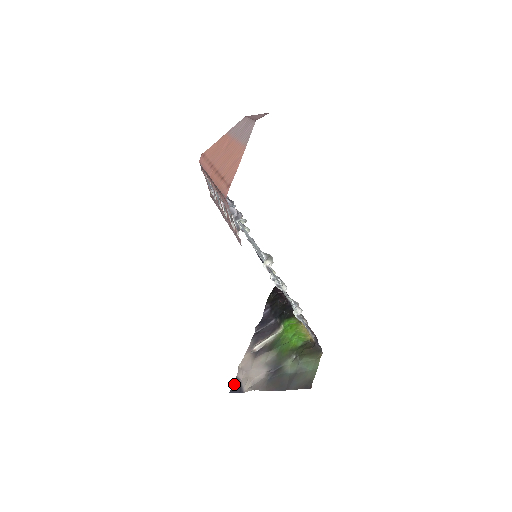
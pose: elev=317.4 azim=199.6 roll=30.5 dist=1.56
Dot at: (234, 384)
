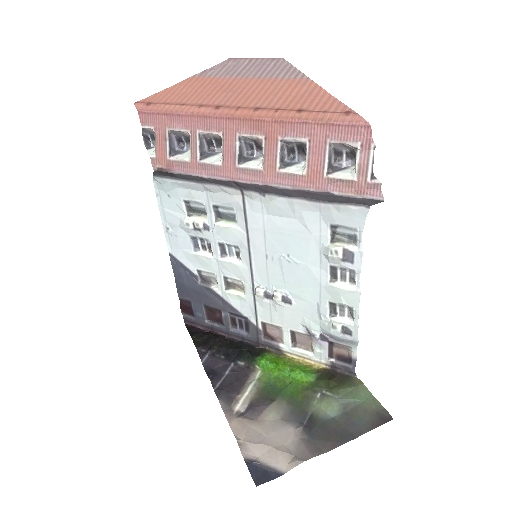
Dot at: (252, 470)
